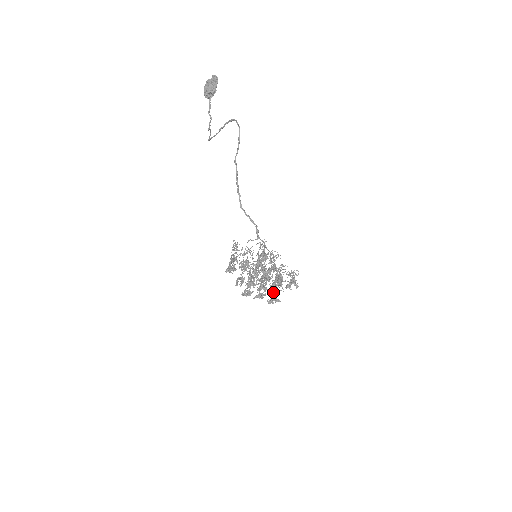
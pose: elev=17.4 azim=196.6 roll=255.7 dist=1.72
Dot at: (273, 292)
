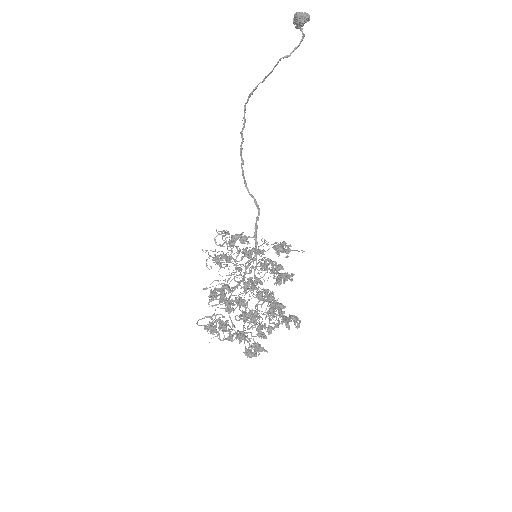
Dot at: (259, 332)
